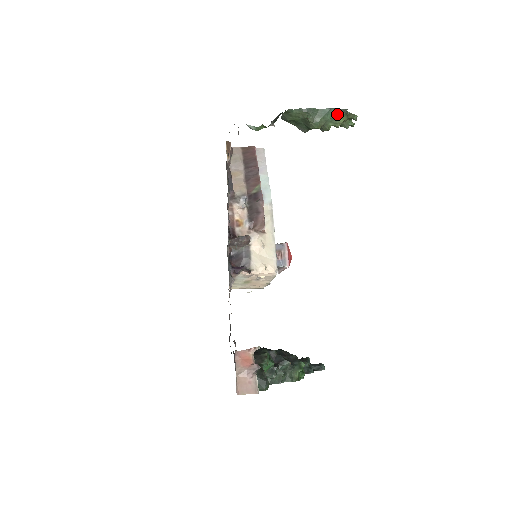
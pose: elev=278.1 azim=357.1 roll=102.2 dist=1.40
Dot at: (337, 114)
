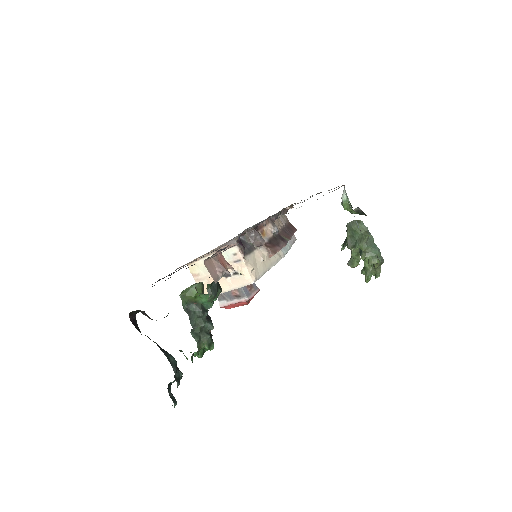
Dot at: (378, 257)
